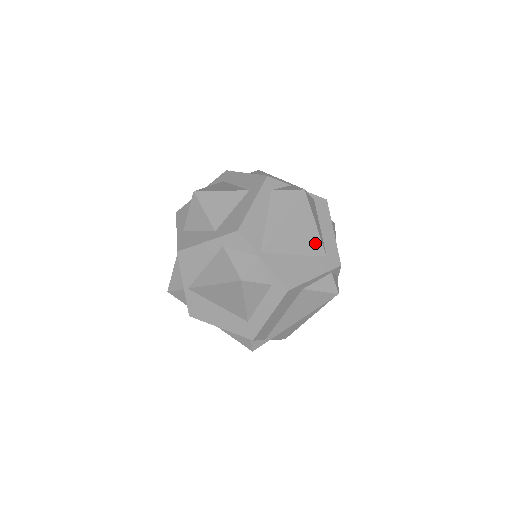
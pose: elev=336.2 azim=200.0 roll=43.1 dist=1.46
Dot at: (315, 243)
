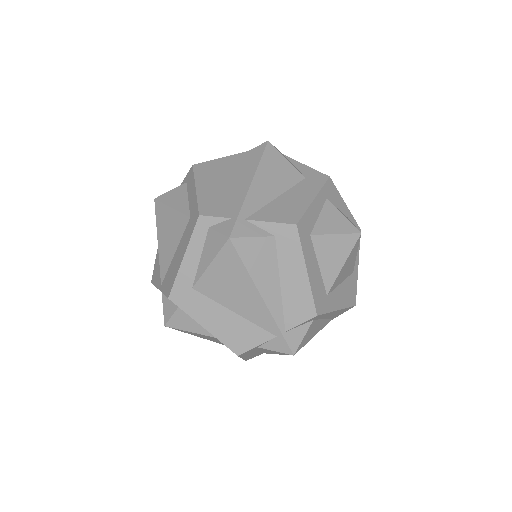
Dot at: occluded
